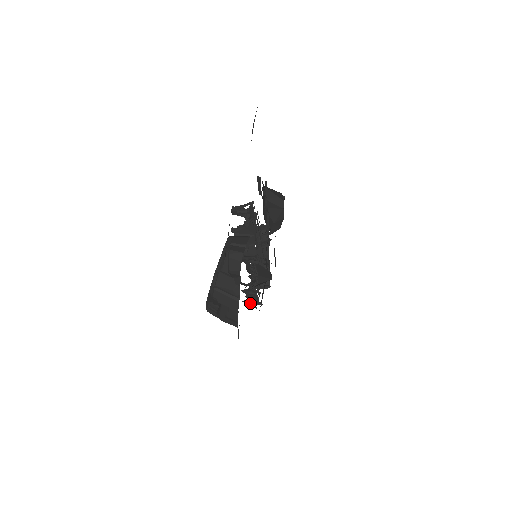
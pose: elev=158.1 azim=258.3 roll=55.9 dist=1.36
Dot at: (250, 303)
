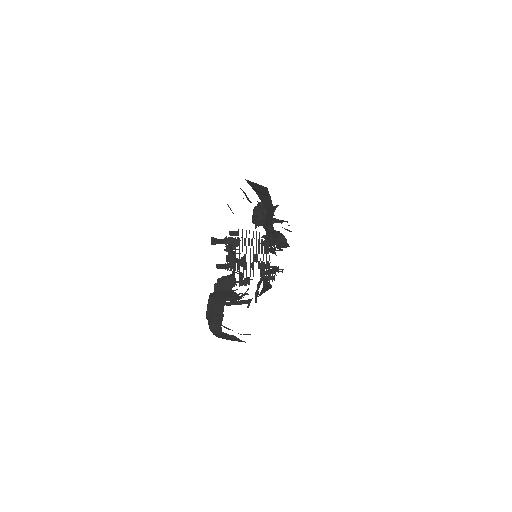
Dot at: occluded
